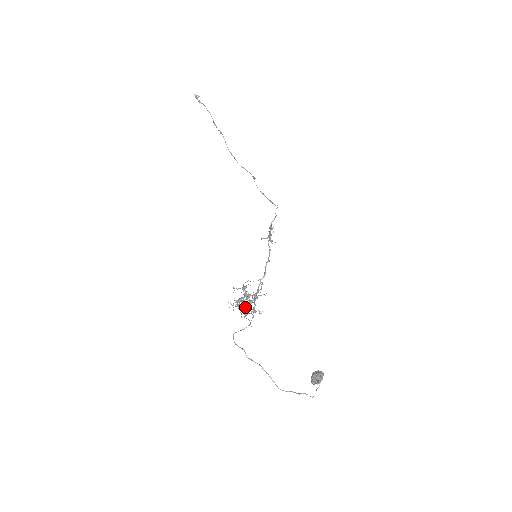
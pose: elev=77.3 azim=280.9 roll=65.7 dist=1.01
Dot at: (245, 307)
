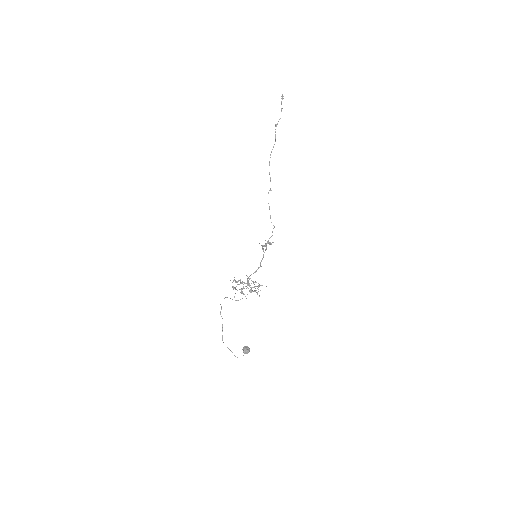
Dot at: occluded
